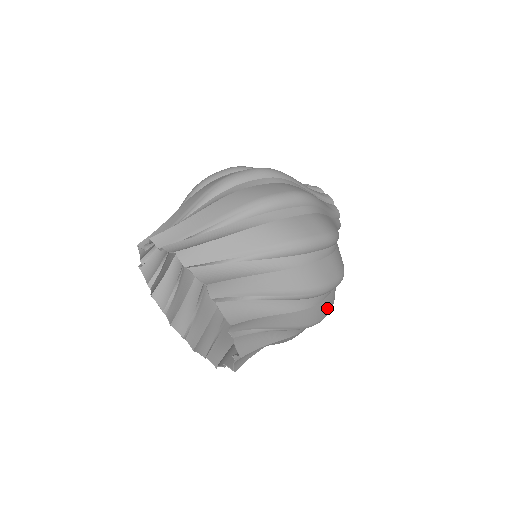
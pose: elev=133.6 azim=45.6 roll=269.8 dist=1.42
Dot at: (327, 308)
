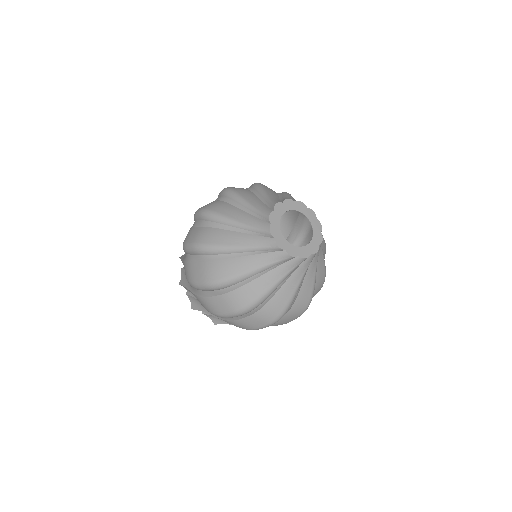
Dot at: occluded
